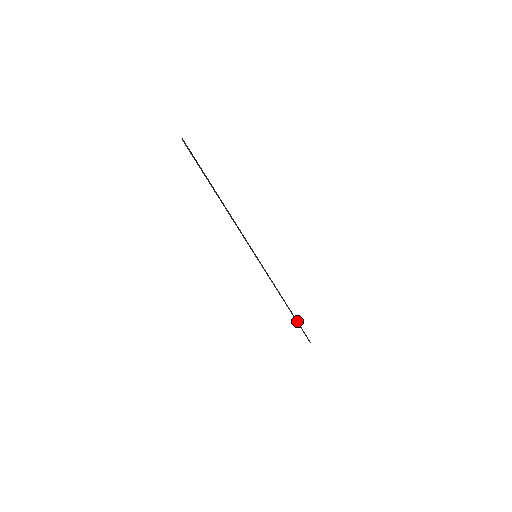
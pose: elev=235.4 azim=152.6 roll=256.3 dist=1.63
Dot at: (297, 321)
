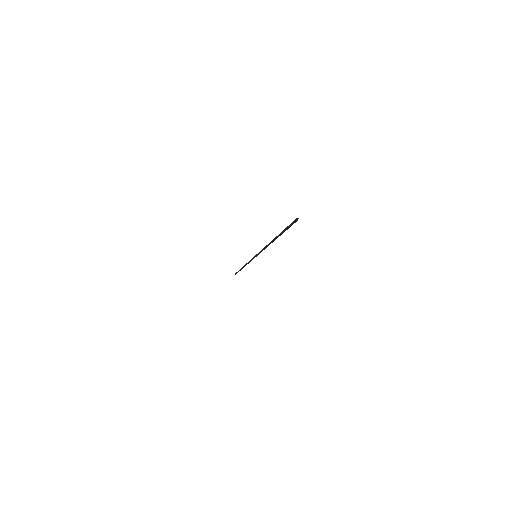
Dot at: (240, 270)
